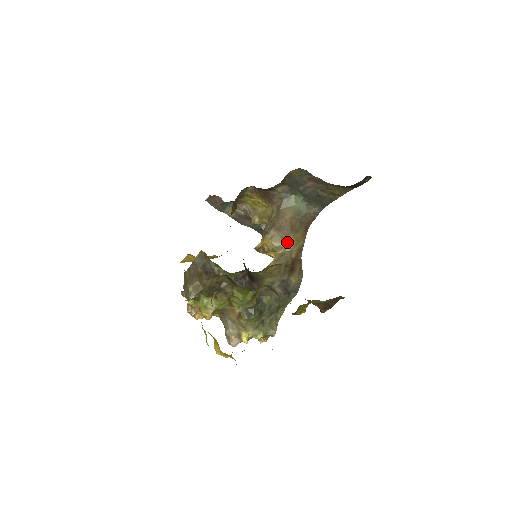
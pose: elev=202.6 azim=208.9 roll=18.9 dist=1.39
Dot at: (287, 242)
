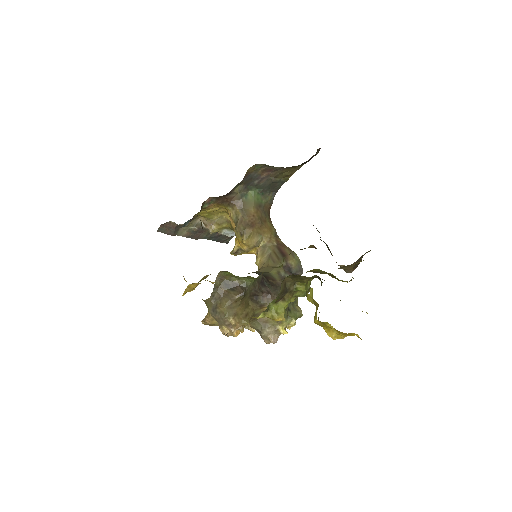
Dot at: (263, 234)
